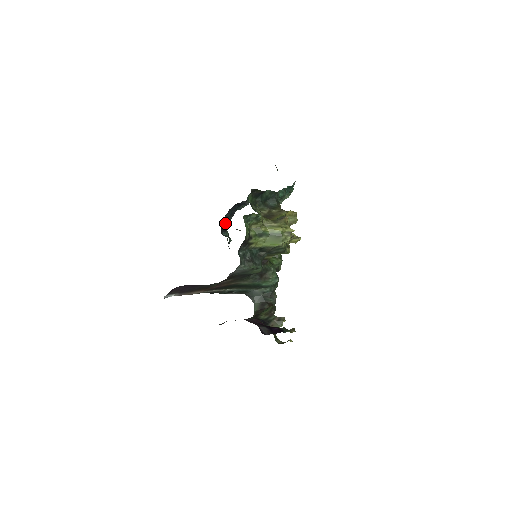
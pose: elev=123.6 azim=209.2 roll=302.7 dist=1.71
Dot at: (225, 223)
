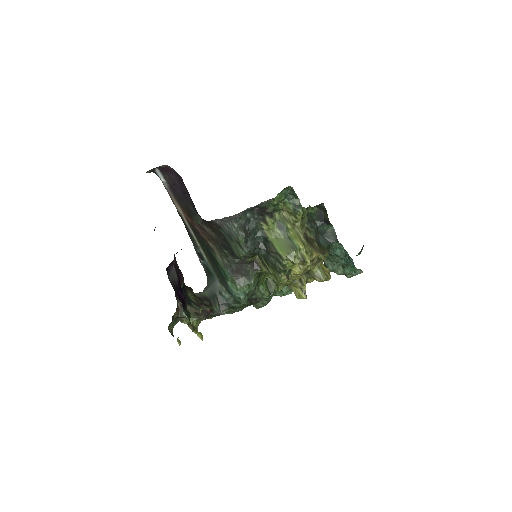
Dot at: occluded
